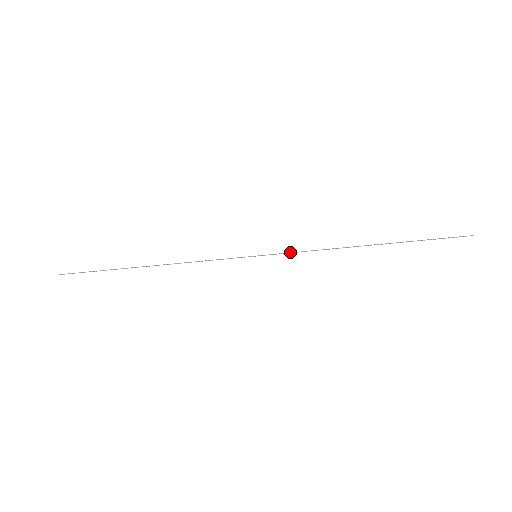
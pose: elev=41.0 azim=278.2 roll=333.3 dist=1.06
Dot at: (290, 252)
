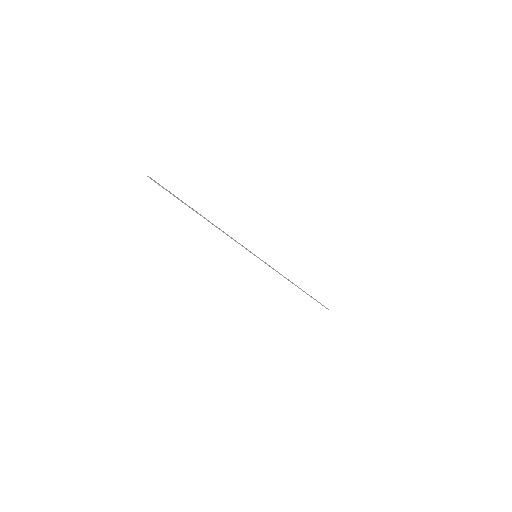
Dot at: (270, 266)
